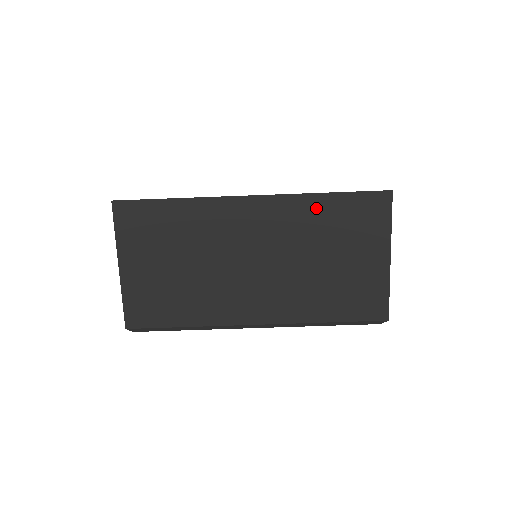
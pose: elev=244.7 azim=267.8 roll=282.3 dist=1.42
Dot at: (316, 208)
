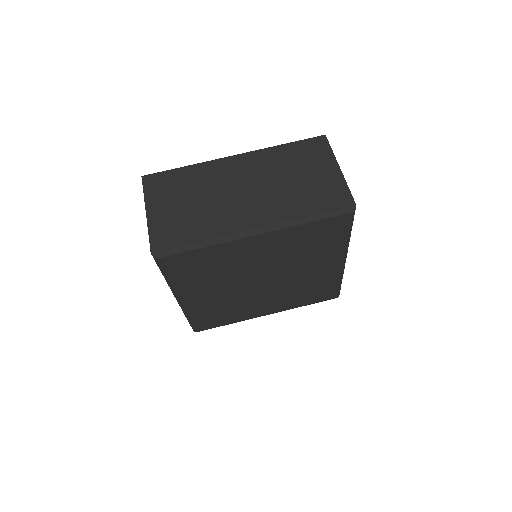
Dot at: (279, 153)
